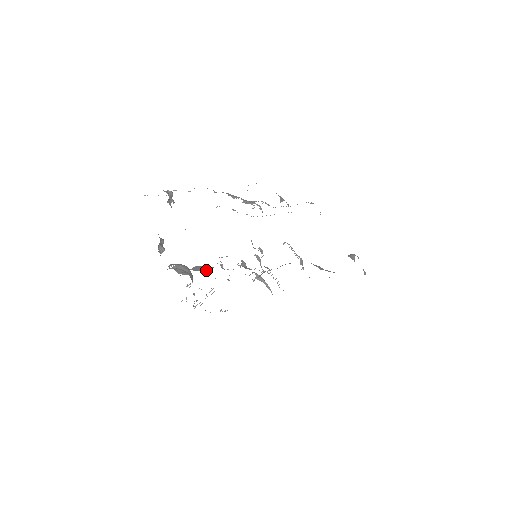
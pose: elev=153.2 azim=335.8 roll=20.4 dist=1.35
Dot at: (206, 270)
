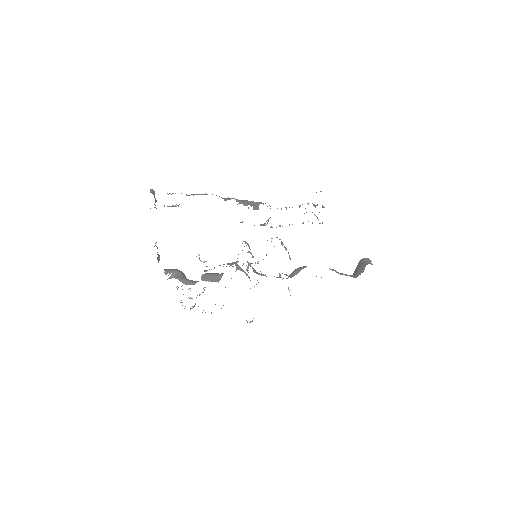
Dot at: (218, 279)
